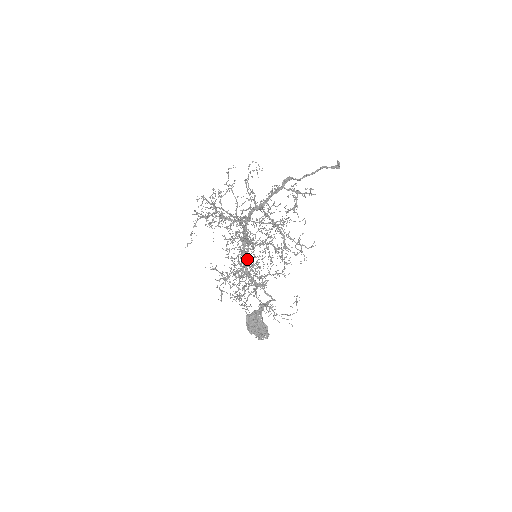
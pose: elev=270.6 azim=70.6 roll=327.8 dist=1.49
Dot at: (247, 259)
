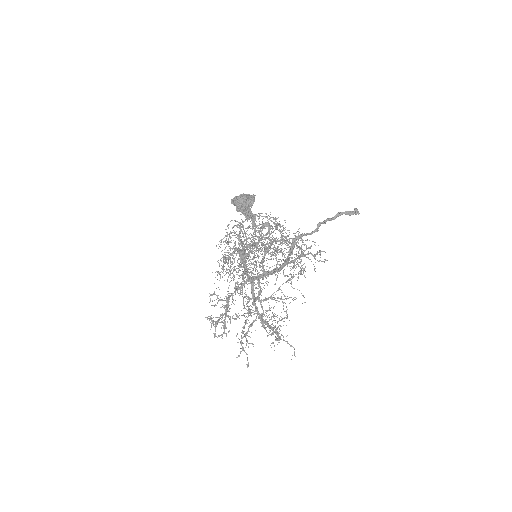
Dot at: (280, 339)
